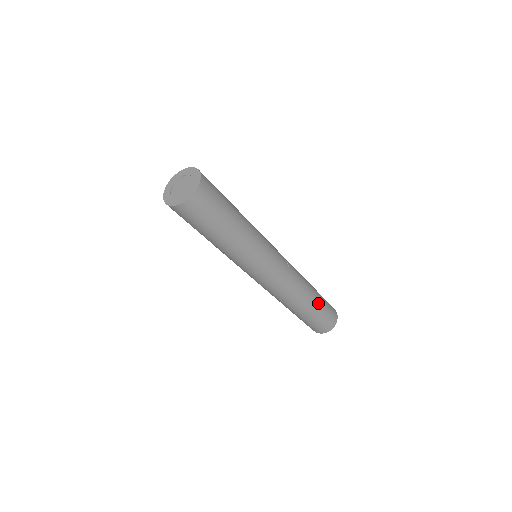
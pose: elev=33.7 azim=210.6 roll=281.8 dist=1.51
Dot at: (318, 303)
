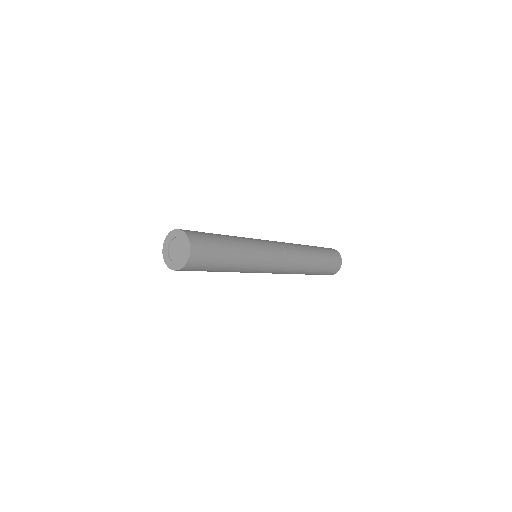
Dot at: (320, 264)
